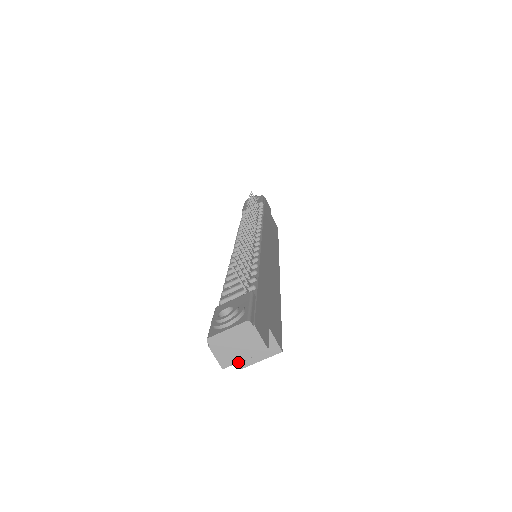
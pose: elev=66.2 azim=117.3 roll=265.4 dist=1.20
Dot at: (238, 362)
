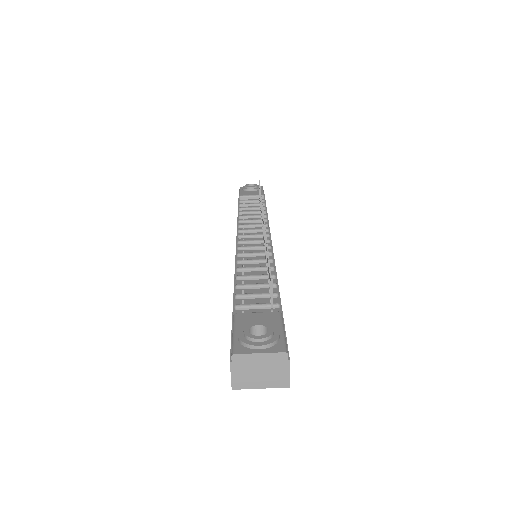
Dot at: (252, 388)
